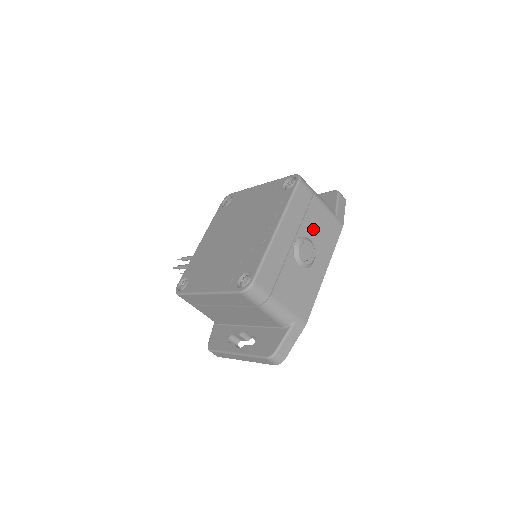
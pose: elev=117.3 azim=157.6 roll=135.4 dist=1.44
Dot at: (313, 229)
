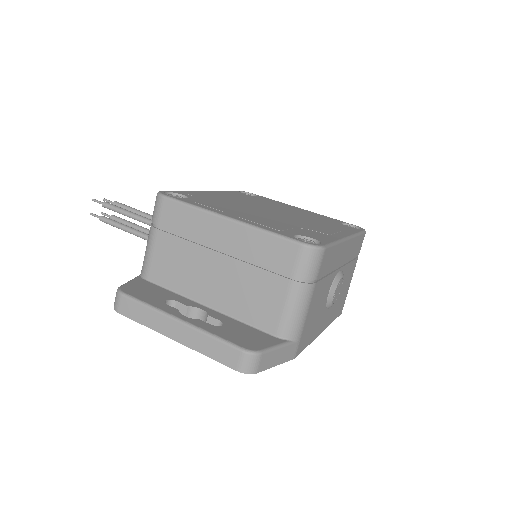
Dot at: (344, 281)
